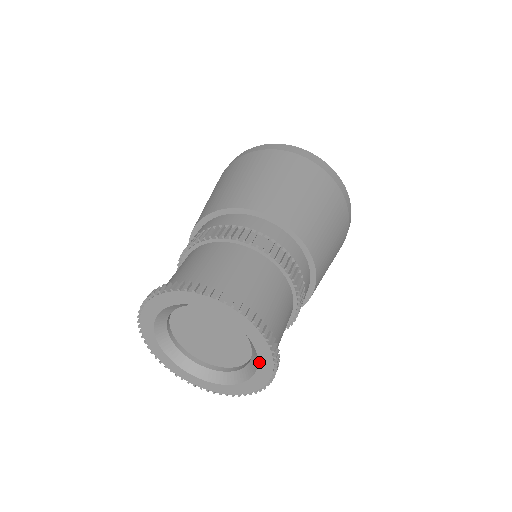
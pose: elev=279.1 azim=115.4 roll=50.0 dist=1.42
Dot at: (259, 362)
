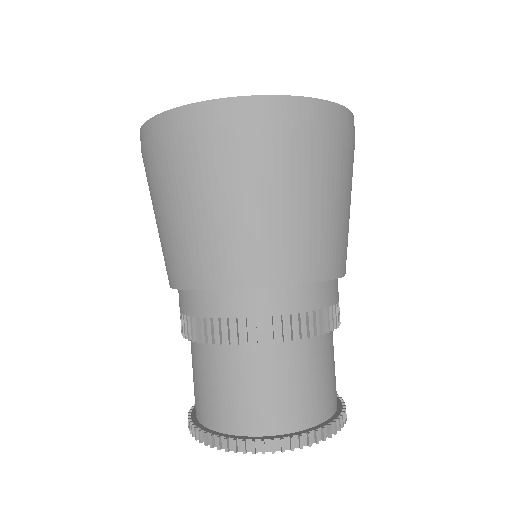
Dot at: occluded
